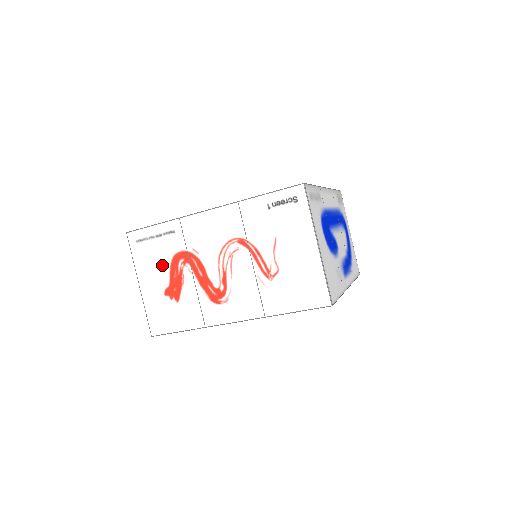
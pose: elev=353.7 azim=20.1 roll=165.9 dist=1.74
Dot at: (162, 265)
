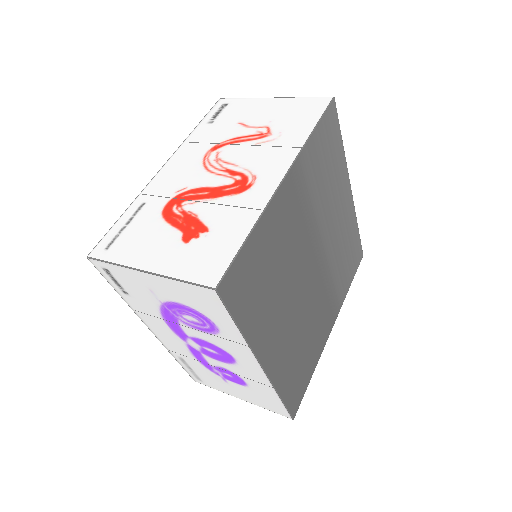
Dot at: (156, 231)
